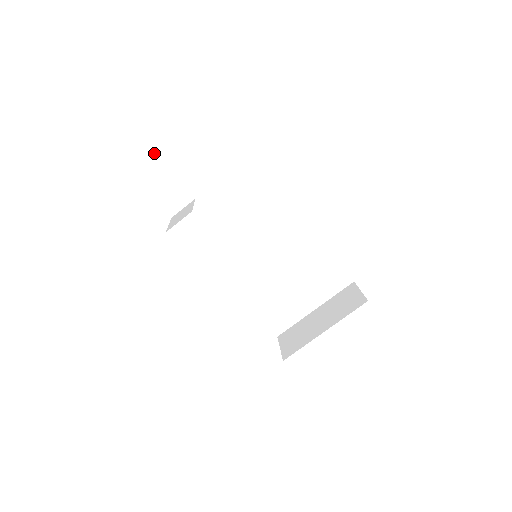
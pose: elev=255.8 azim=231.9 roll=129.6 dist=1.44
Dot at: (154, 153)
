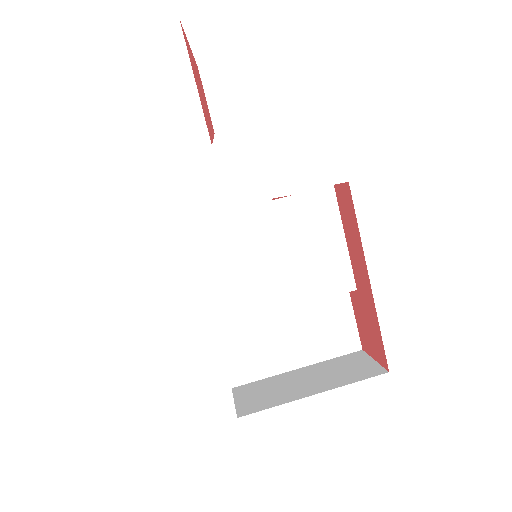
Dot at: (188, 64)
